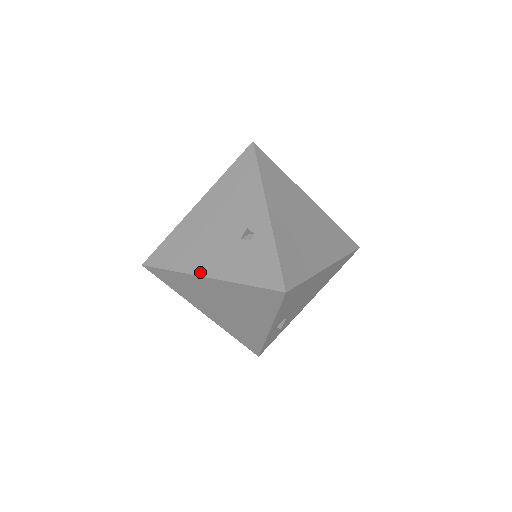
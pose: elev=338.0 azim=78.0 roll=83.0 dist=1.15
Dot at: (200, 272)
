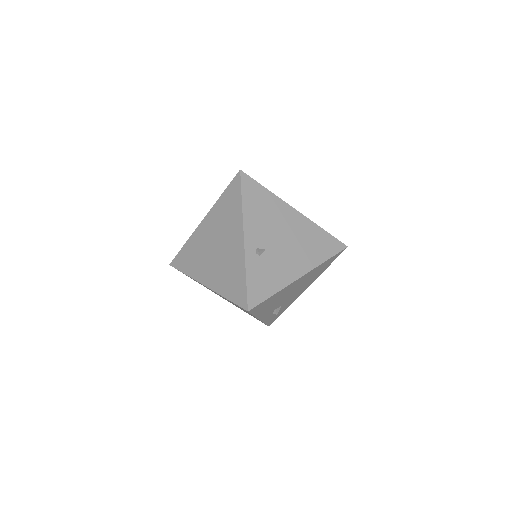
Dot at: (200, 225)
